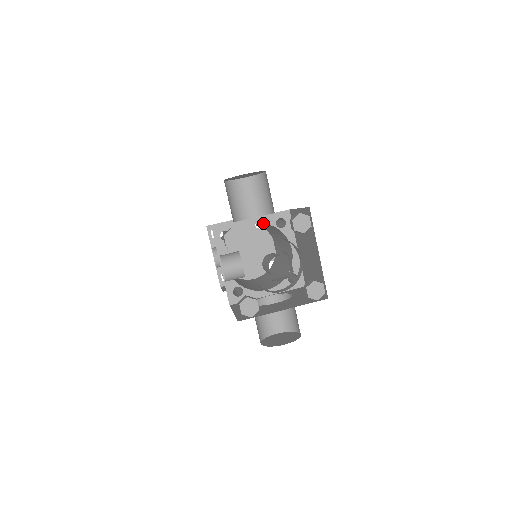
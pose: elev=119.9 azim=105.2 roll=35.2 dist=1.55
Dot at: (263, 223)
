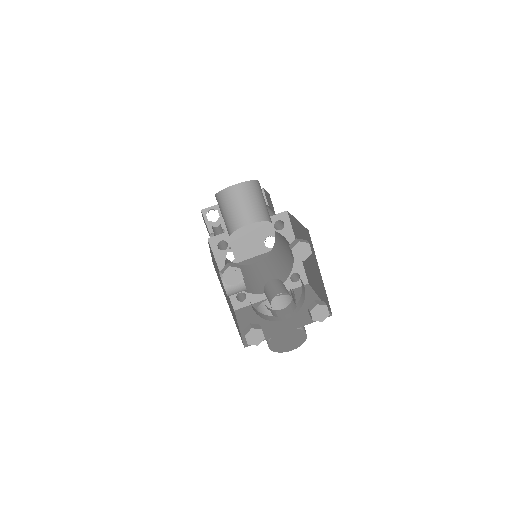
Dot at: occluded
